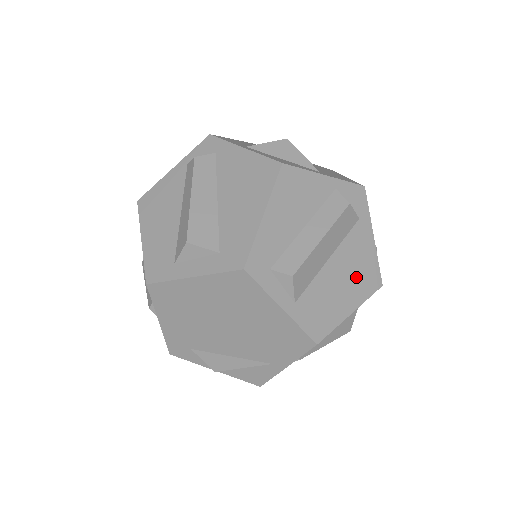
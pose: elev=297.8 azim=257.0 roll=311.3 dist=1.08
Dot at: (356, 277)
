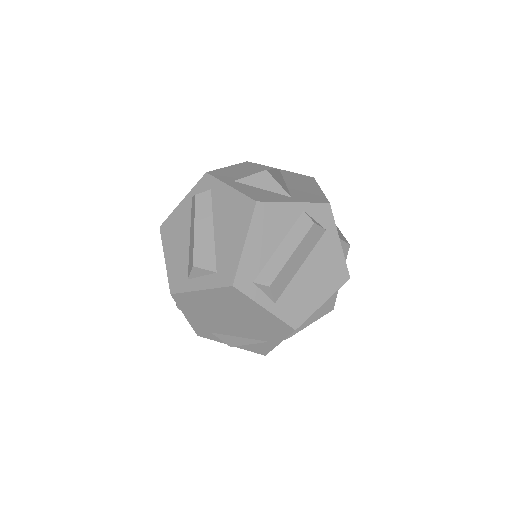
Dot at: (326, 276)
